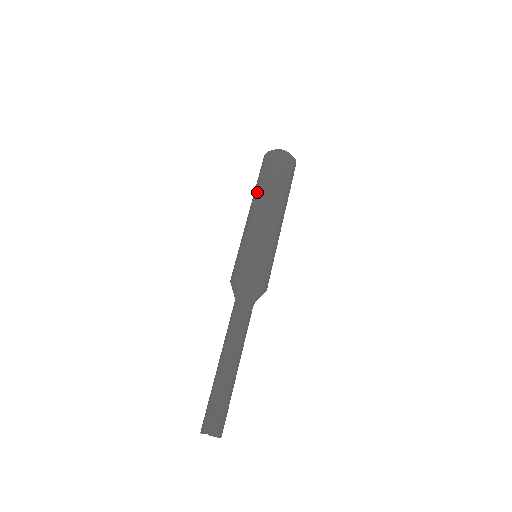
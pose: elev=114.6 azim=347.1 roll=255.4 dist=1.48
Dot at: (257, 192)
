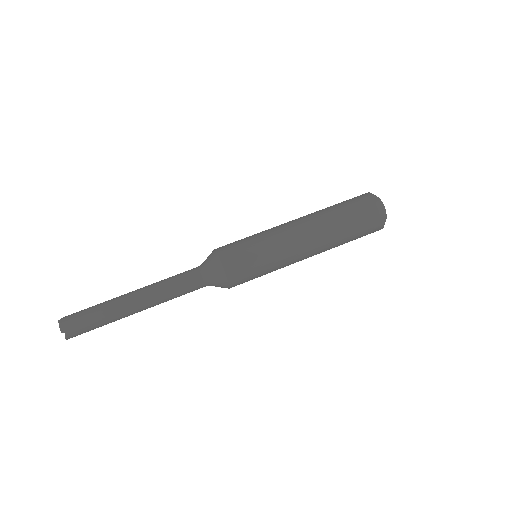
Dot at: occluded
